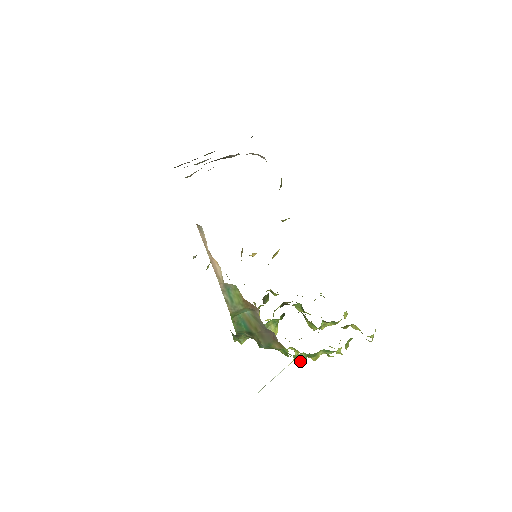
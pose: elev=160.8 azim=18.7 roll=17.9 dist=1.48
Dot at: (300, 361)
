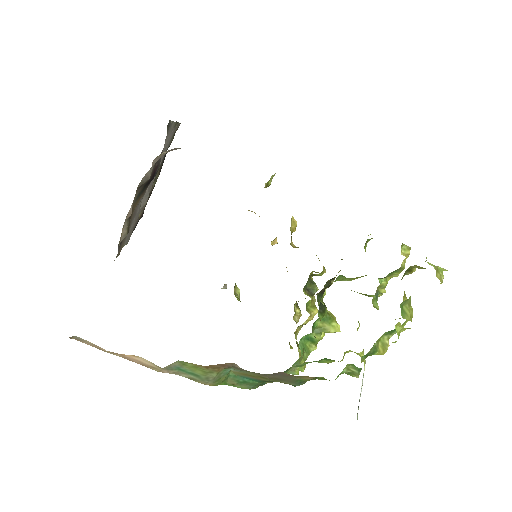
Dot at: (355, 374)
